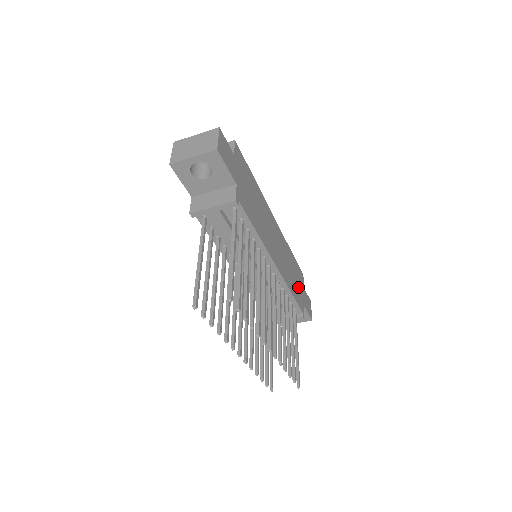
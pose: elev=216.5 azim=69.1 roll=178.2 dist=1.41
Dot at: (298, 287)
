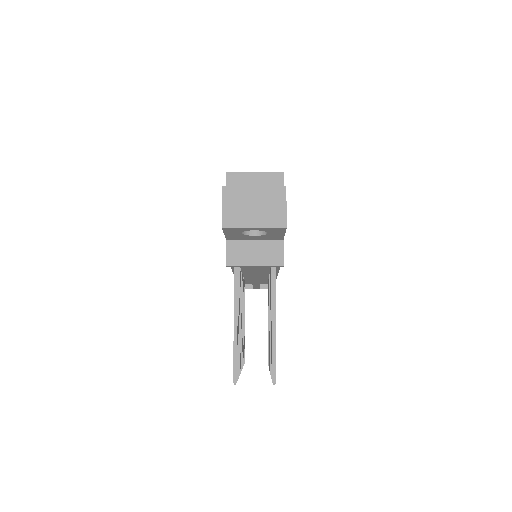
Dot at: occluded
